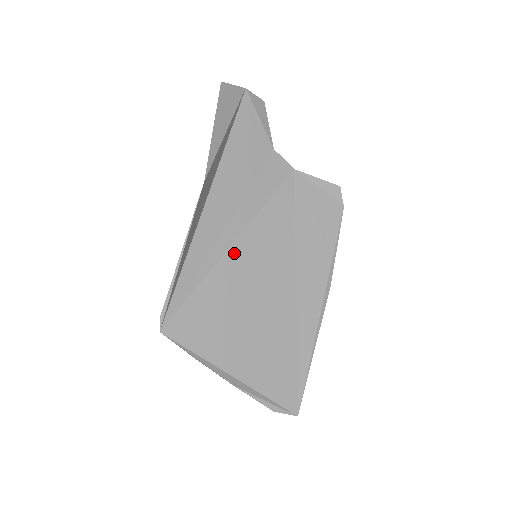
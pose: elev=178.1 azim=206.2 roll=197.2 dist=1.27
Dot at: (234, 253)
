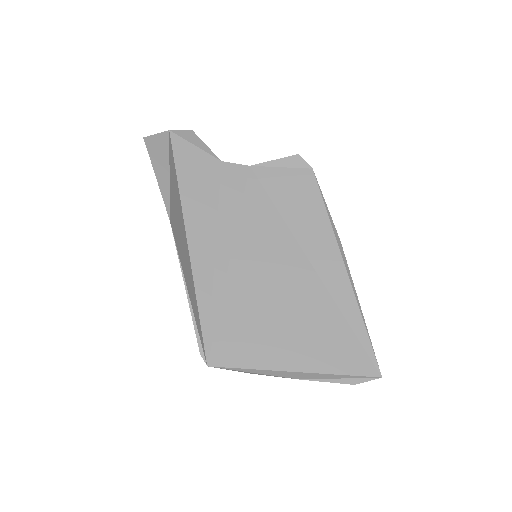
Dot at: (236, 265)
